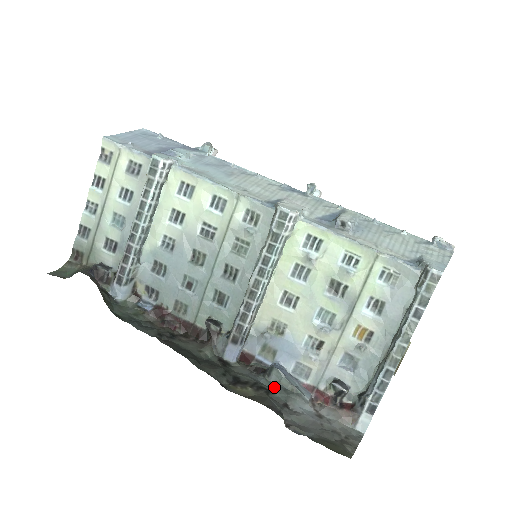
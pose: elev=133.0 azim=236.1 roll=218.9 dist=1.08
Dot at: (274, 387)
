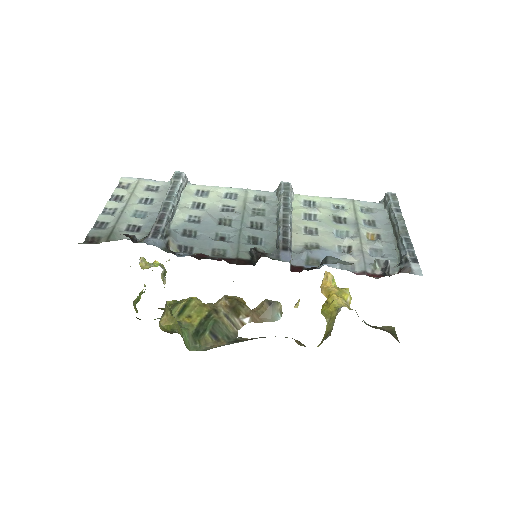
Dot at: occluded
